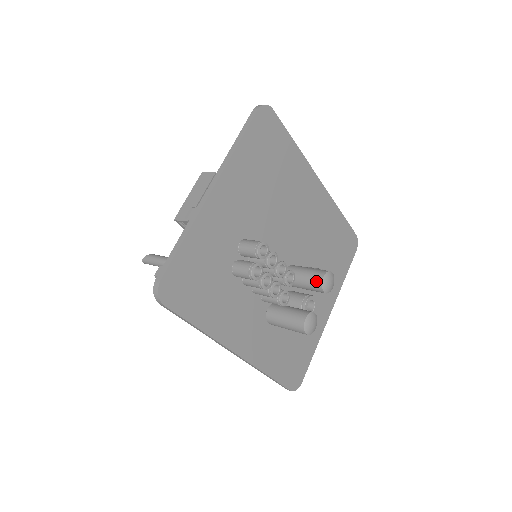
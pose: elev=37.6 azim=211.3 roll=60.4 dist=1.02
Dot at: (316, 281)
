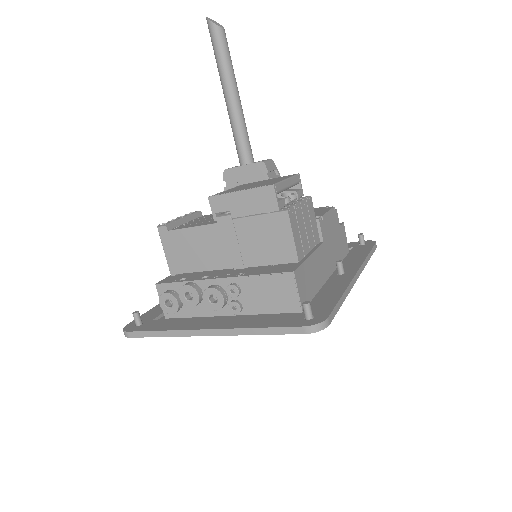
Dot at: occluded
